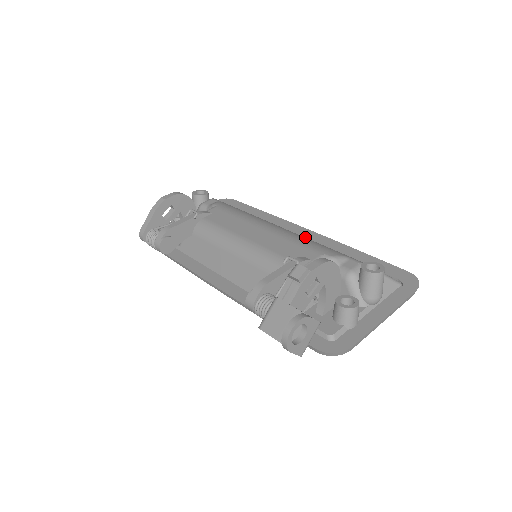
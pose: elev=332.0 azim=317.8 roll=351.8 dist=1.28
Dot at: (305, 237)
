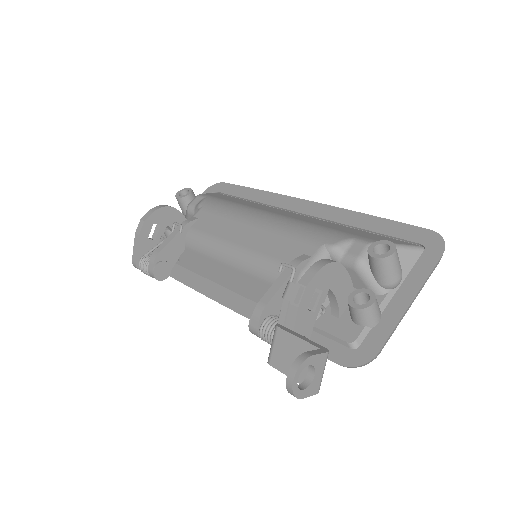
Dot at: (306, 212)
